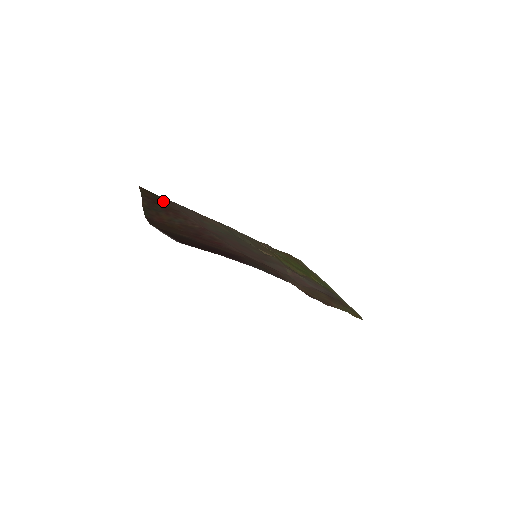
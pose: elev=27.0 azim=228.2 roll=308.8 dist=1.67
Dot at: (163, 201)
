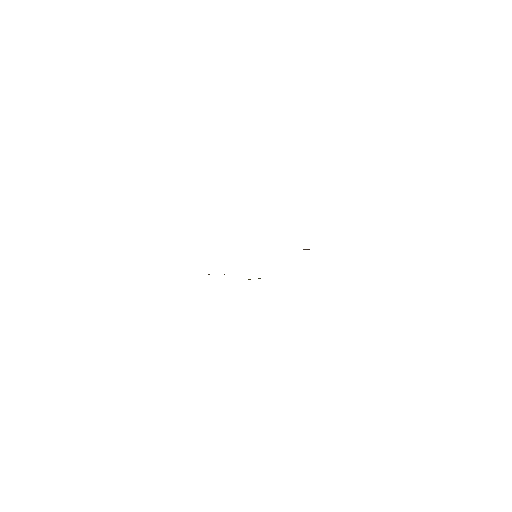
Dot at: occluded
